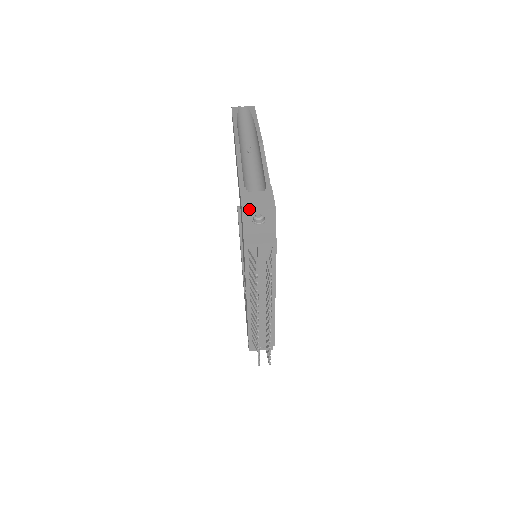
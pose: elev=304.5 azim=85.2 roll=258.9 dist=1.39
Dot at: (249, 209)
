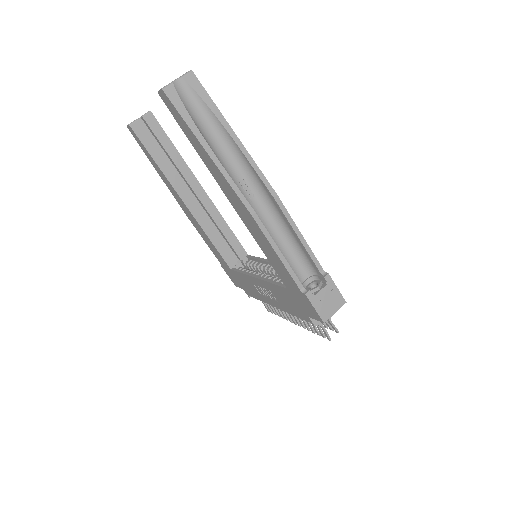
Dot at: (328, 317)
